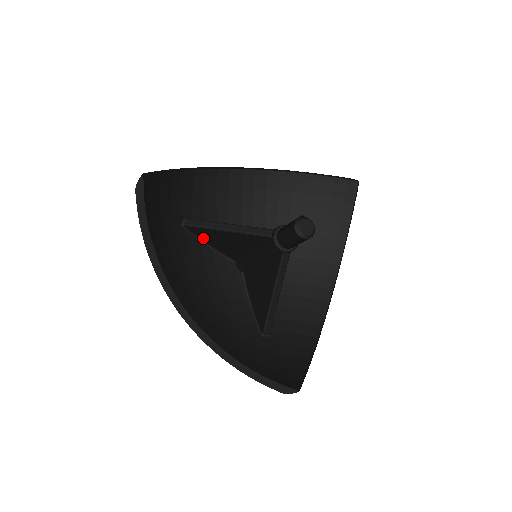
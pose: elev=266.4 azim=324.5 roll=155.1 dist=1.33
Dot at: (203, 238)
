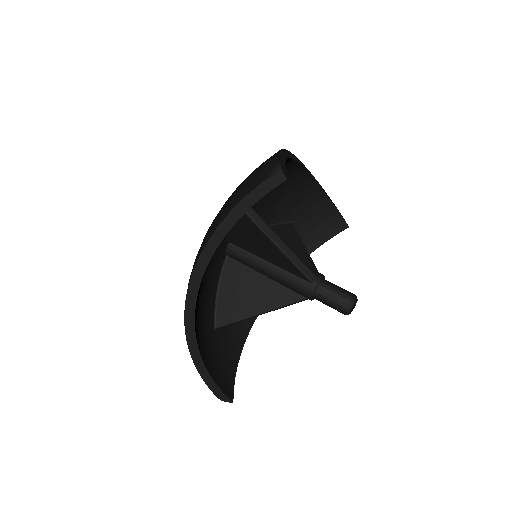
Dot at: occluded
